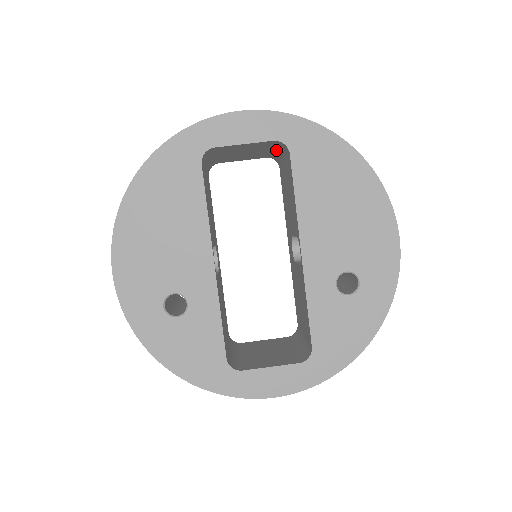
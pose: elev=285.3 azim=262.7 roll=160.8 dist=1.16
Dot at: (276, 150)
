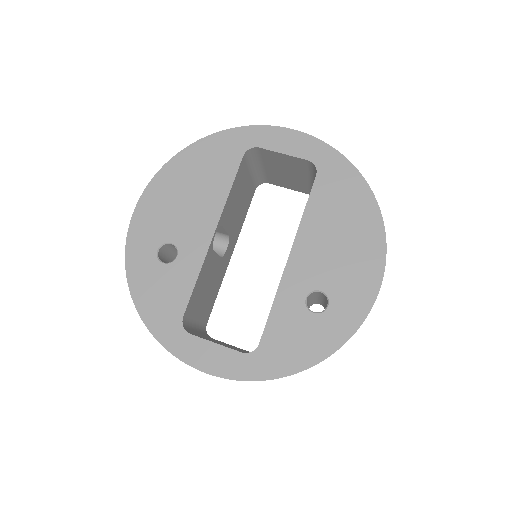
Dot at: (313, 180)
